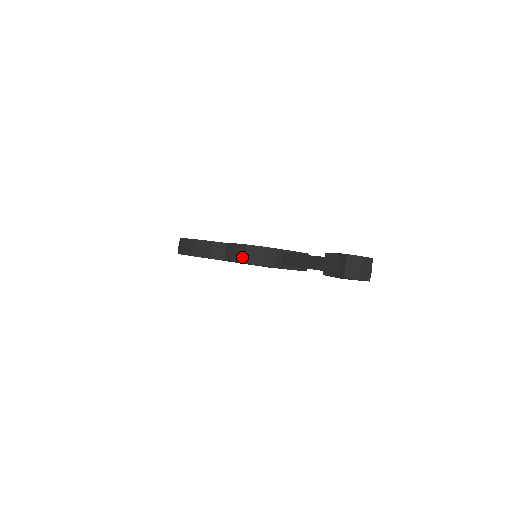
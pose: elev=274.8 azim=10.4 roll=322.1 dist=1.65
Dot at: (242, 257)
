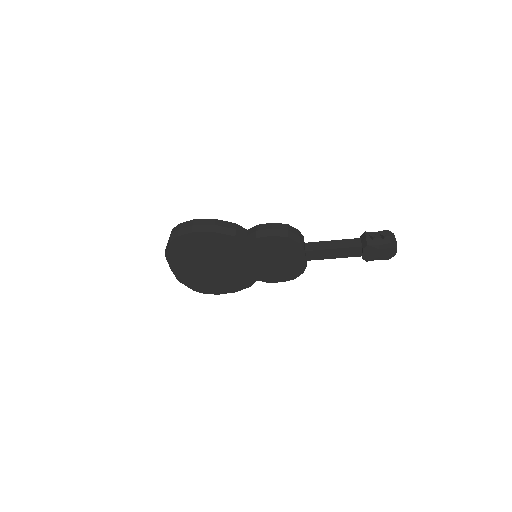
Dot at: (284, 232)
